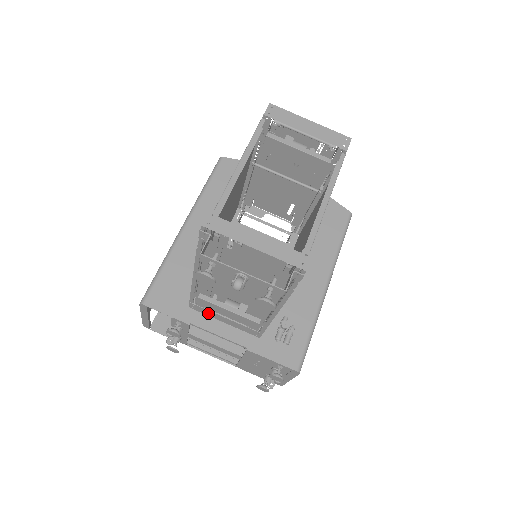
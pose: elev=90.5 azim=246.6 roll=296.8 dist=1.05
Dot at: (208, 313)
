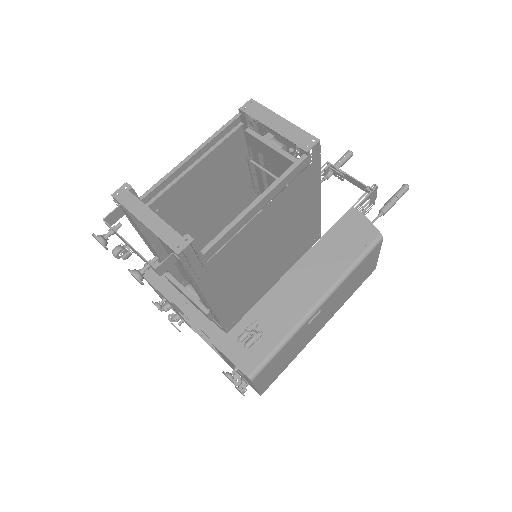
Dot at: occluded
